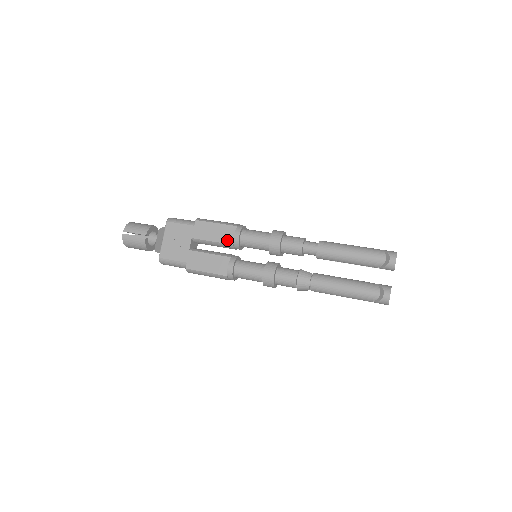
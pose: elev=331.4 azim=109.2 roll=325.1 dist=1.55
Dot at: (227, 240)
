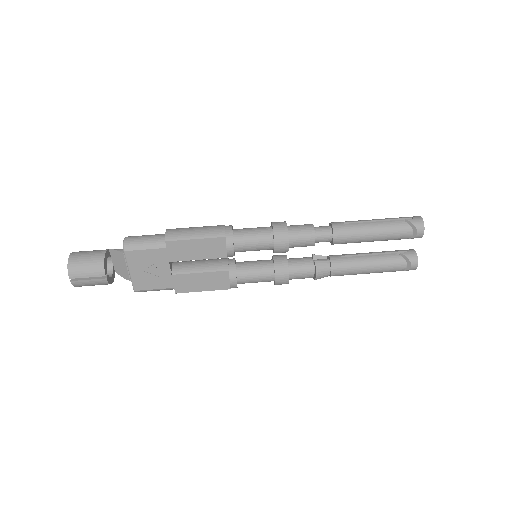
Dot at: (218, 255)
